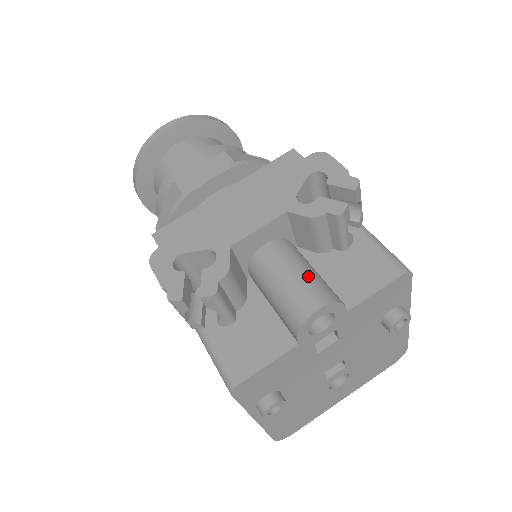
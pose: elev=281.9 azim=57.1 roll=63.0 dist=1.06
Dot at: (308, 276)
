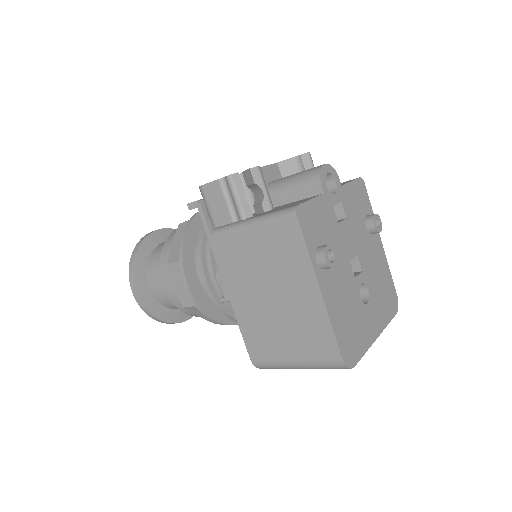
Dot at: occluded
